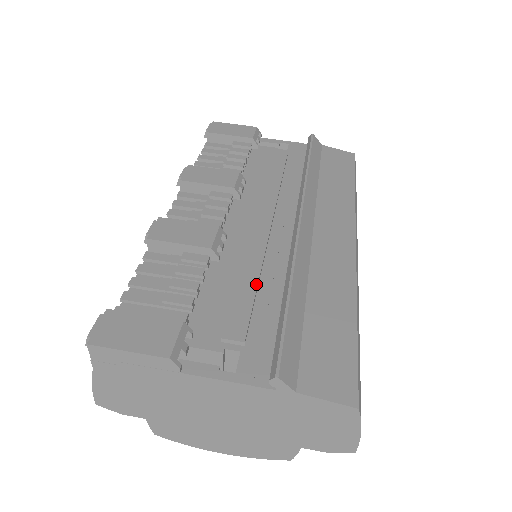
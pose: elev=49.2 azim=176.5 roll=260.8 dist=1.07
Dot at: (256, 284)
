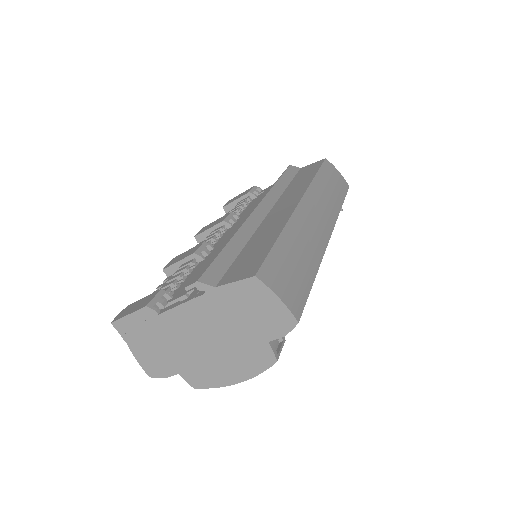
Dot at: occluded
